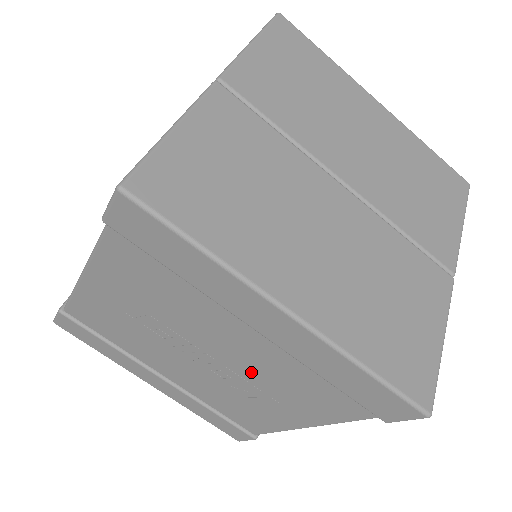
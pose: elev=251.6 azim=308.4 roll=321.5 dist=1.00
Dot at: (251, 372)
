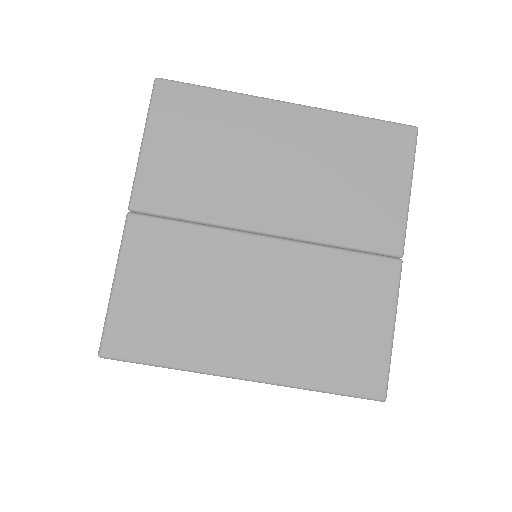
Dot at: occluded
